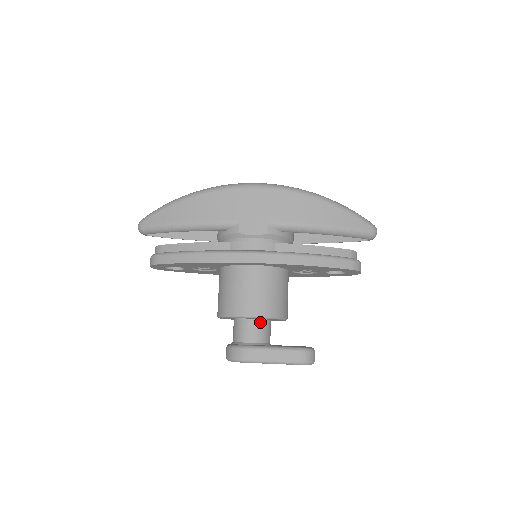
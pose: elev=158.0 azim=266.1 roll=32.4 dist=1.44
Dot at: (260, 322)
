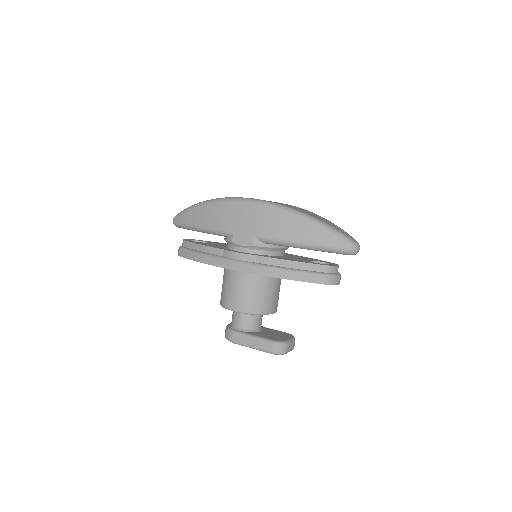
Dot at: occluded
